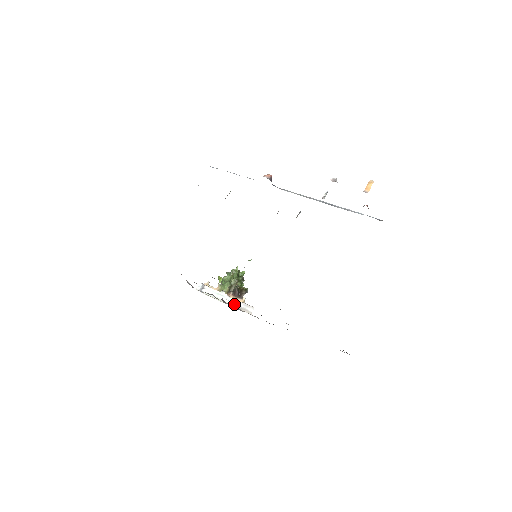
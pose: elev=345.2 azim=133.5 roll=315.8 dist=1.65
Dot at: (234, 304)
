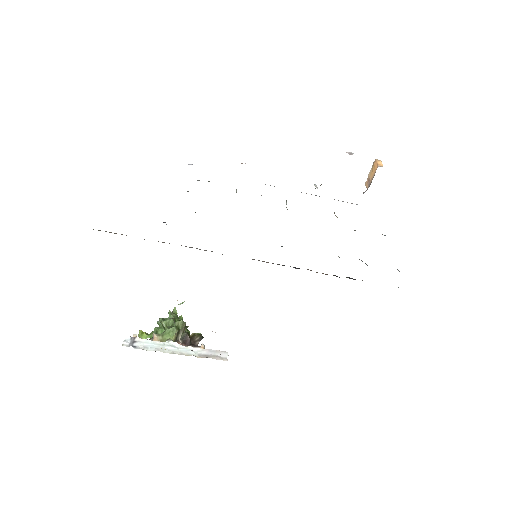
Dot at: (195, 353)
